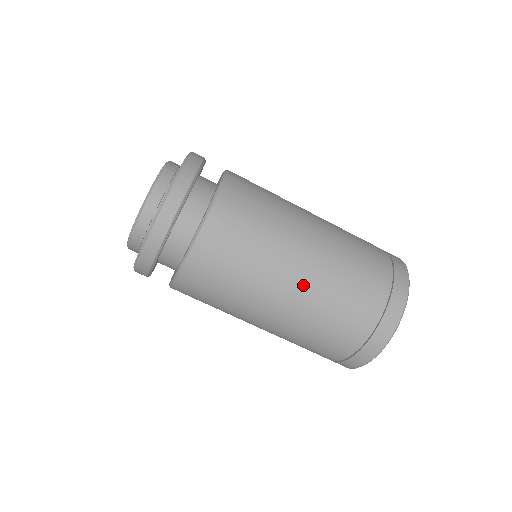
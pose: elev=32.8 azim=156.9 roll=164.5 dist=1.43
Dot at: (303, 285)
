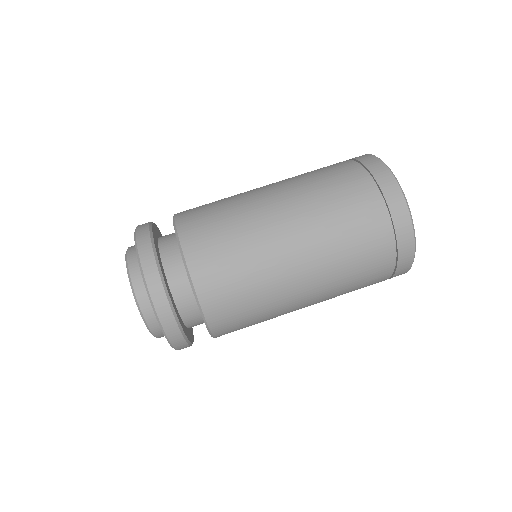
Dot at: (291, 208)
